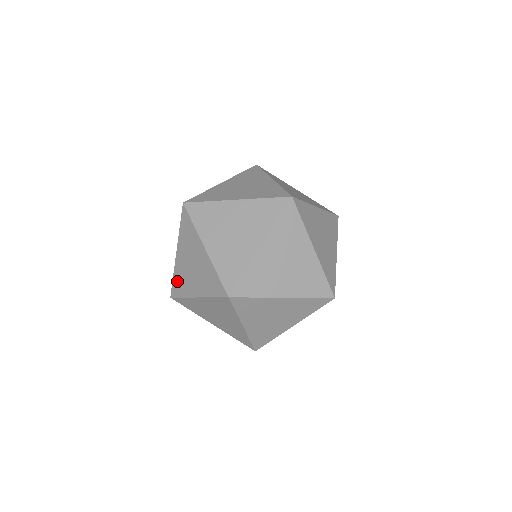
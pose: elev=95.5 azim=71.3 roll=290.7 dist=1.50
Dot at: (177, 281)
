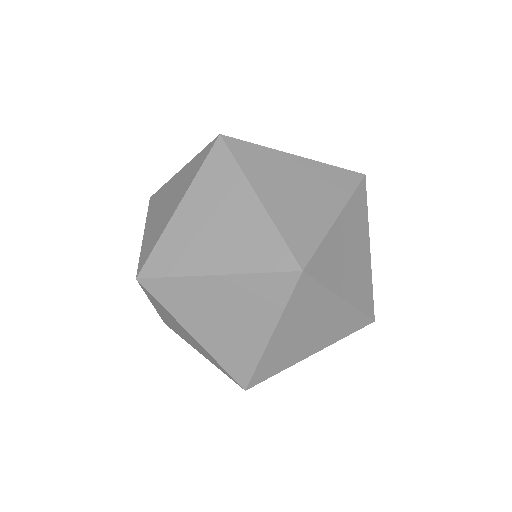
Dot at: (230, 362)
